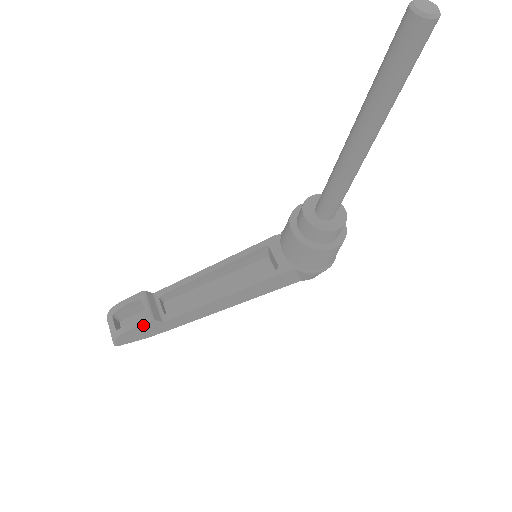
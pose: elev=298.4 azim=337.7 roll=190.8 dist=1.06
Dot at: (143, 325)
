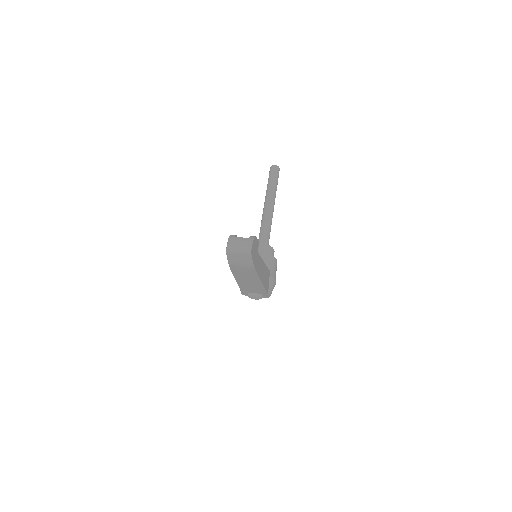
Dot at: (257, 242)
